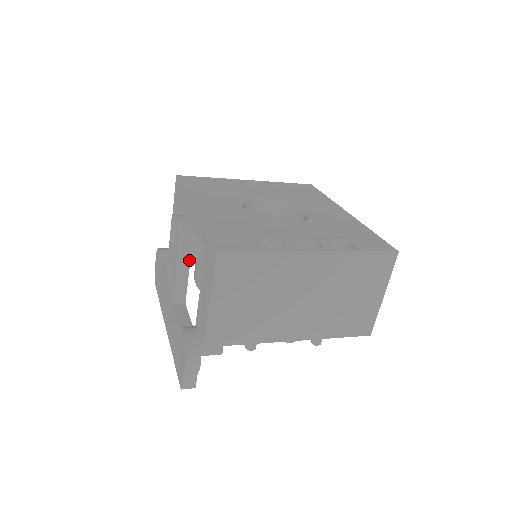
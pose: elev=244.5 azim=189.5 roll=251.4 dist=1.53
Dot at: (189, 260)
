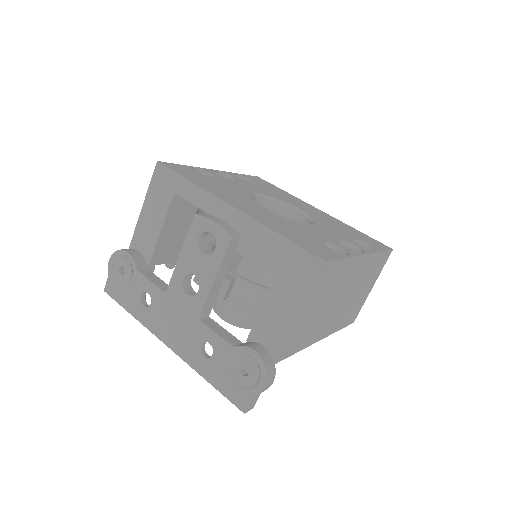
Dot at: (228, 268)
